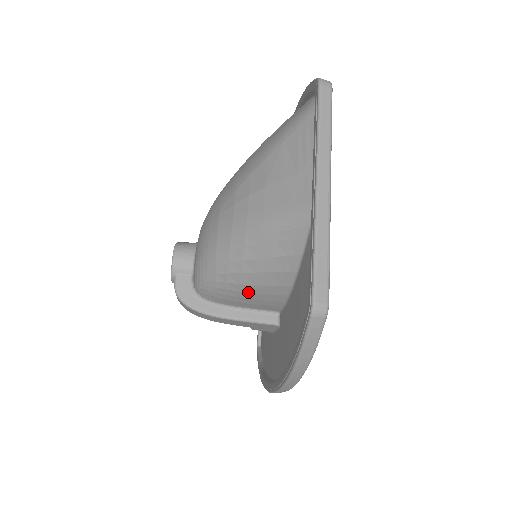
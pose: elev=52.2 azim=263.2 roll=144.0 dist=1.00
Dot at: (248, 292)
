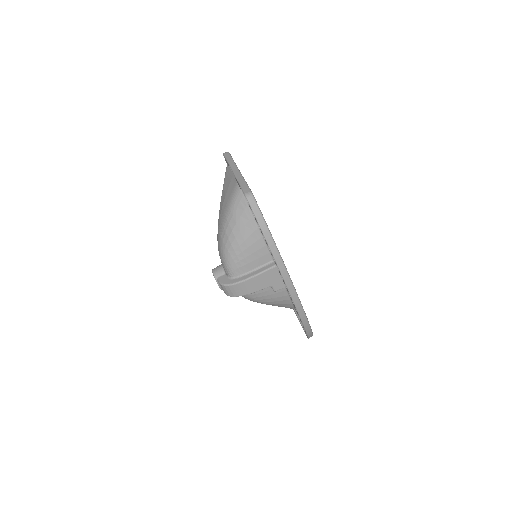
Dot at: (246, 249)
